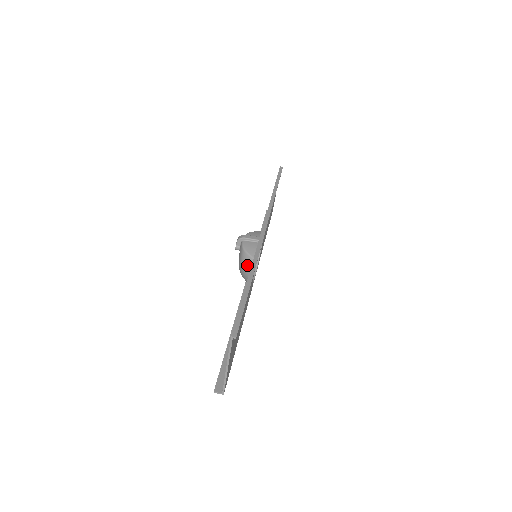
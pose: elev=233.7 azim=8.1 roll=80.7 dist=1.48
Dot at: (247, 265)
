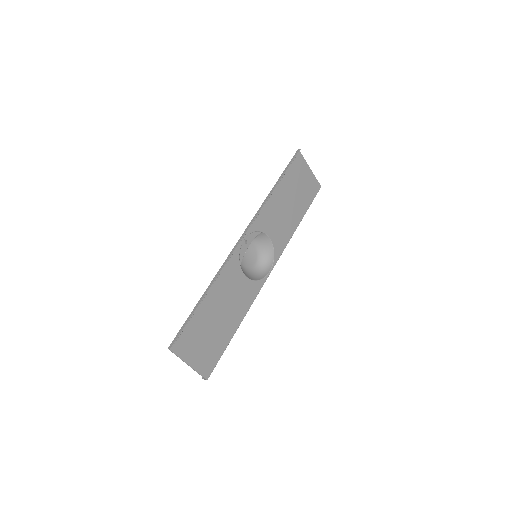
Dot at: occluded
